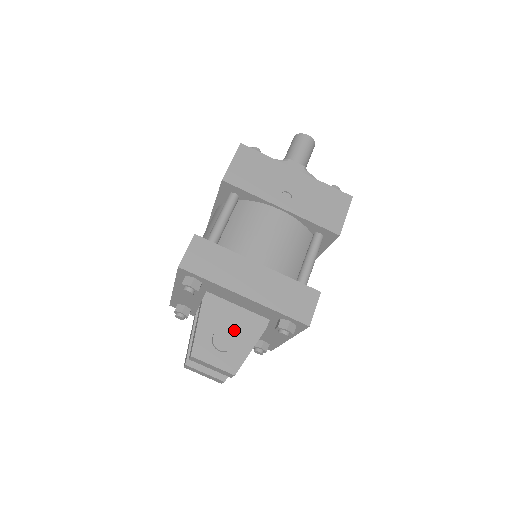
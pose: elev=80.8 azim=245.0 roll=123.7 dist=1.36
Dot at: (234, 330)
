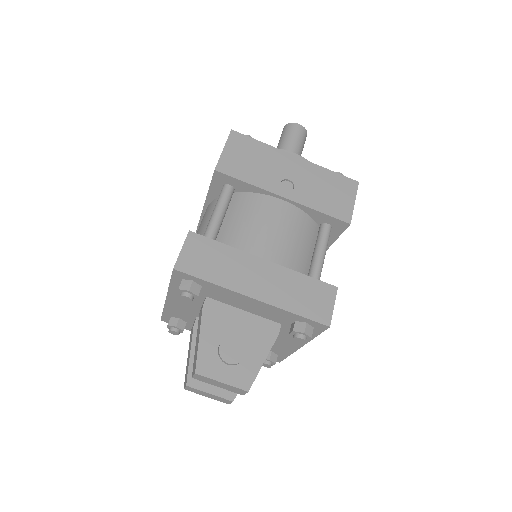
Dot at: (242, 339)
